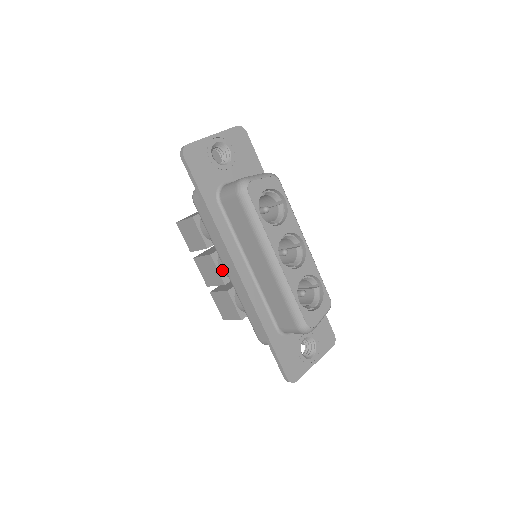
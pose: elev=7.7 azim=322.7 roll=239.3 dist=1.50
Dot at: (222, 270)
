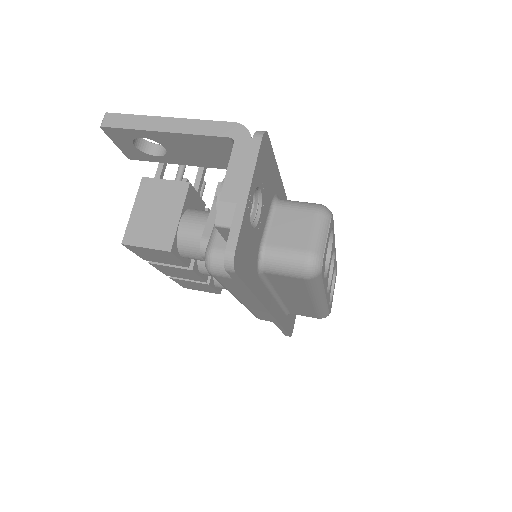
Dot at: occluded
